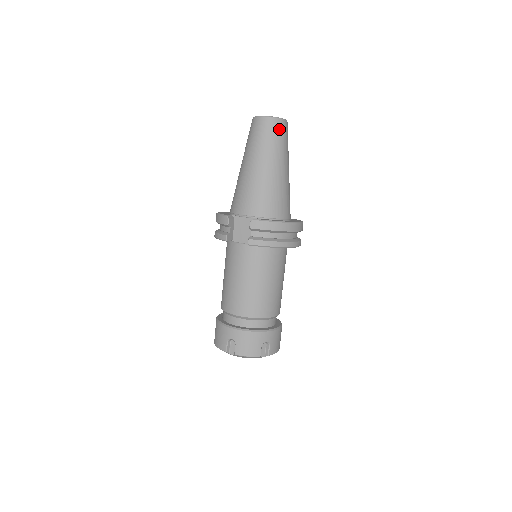
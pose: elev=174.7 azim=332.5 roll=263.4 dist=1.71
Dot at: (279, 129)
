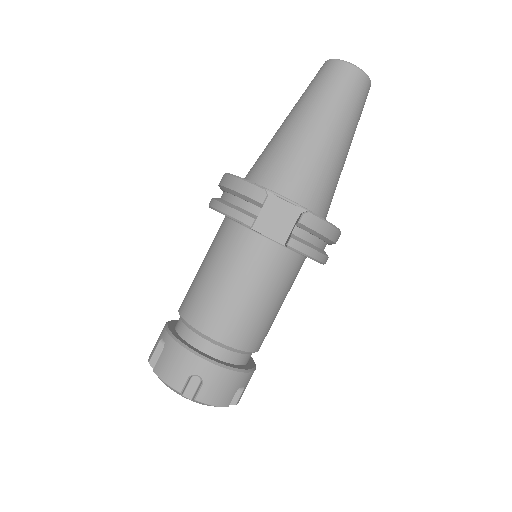
Dot at: (365, 94)
